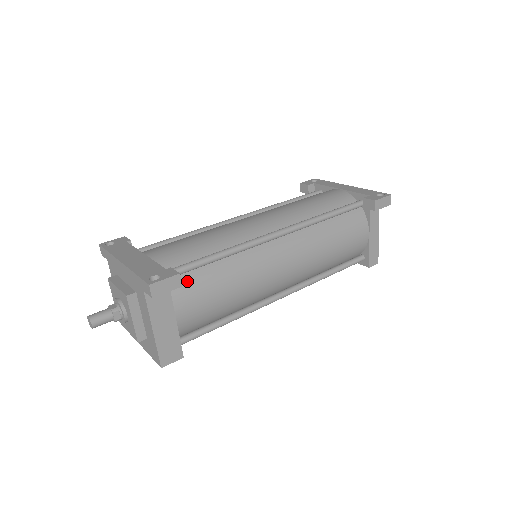
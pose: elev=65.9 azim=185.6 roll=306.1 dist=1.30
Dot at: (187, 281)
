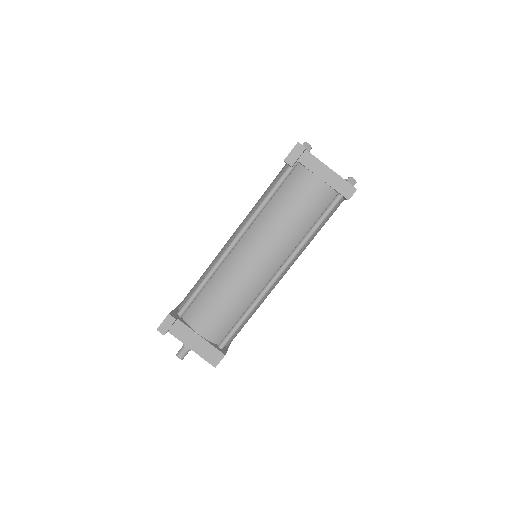
Dot at: (194, 310)
